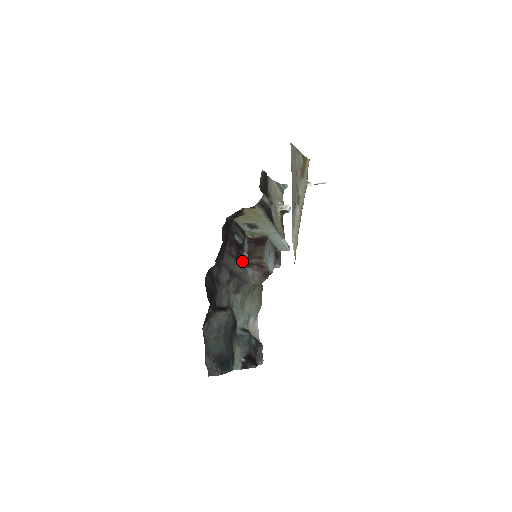
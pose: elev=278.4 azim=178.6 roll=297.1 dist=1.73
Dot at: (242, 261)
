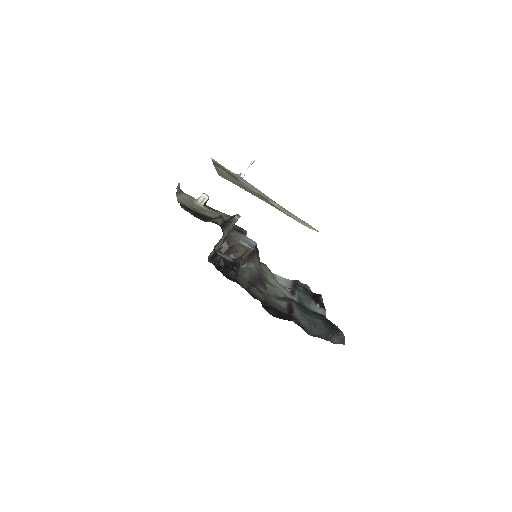
Dot at: (237, 267)
